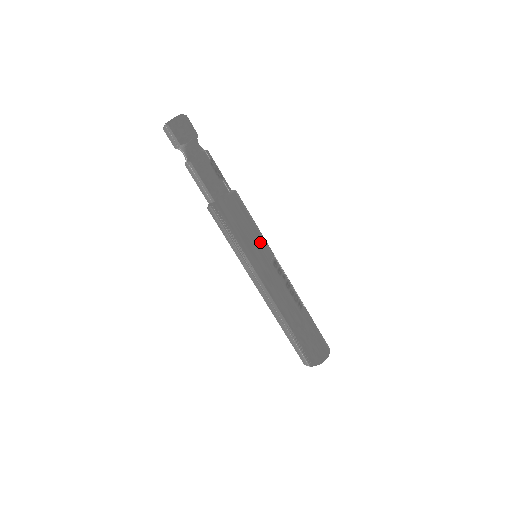
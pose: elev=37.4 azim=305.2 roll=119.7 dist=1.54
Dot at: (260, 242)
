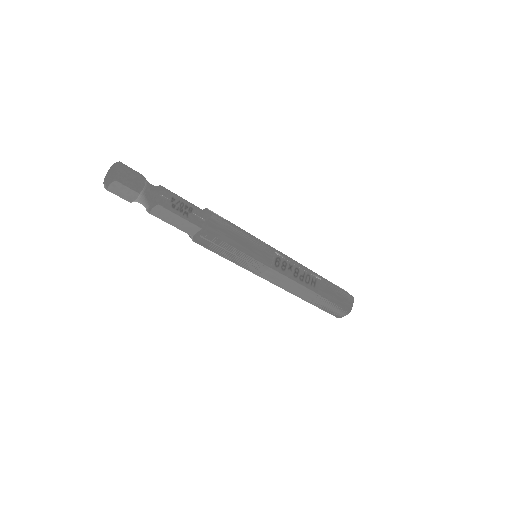
Dot at: (254, 254)
